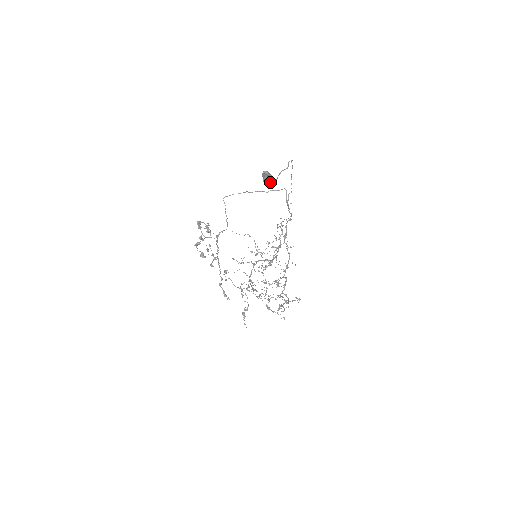
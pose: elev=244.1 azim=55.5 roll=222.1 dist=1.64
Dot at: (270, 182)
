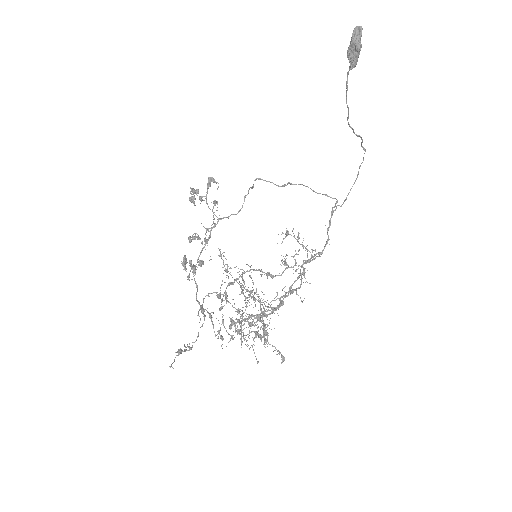
Dot at: (358, 43)
